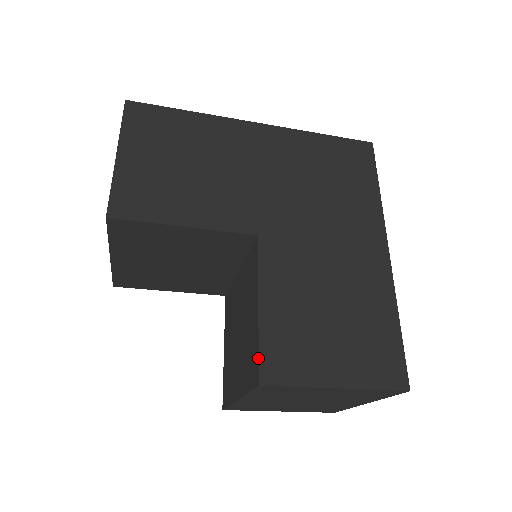
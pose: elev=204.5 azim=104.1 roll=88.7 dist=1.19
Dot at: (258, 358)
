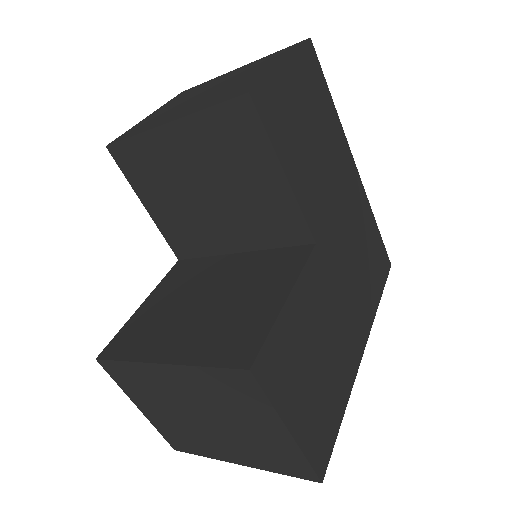
Dot at: (262, 344)
